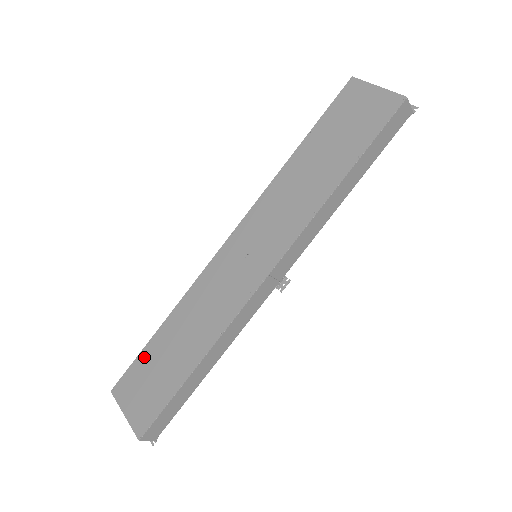
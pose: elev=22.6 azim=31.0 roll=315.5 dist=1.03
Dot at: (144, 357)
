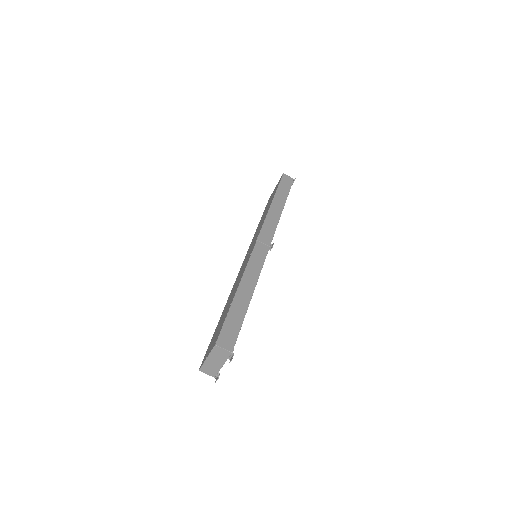
Dot at: (213, 335)
